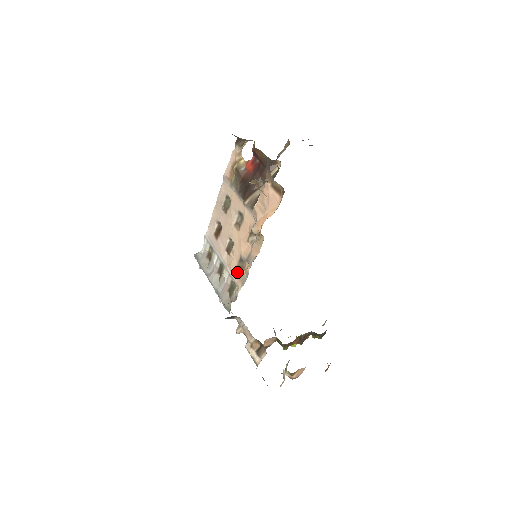
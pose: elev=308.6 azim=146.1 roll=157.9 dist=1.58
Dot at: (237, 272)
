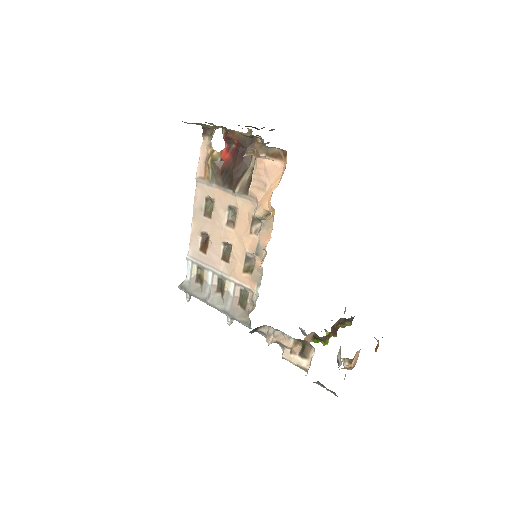
Dot at: (246, 275)
